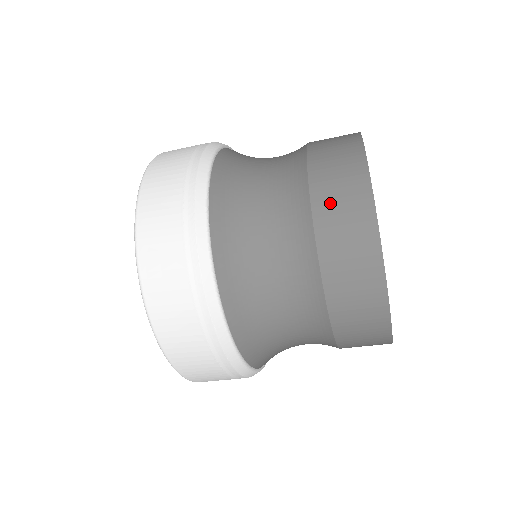
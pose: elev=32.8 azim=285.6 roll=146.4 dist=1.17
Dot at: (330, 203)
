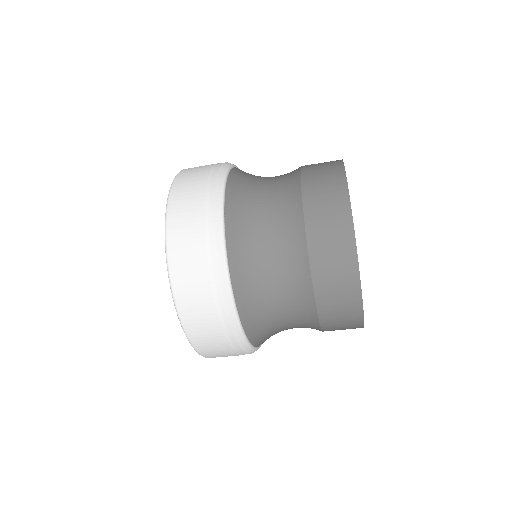
Dot at: (329, 294)
